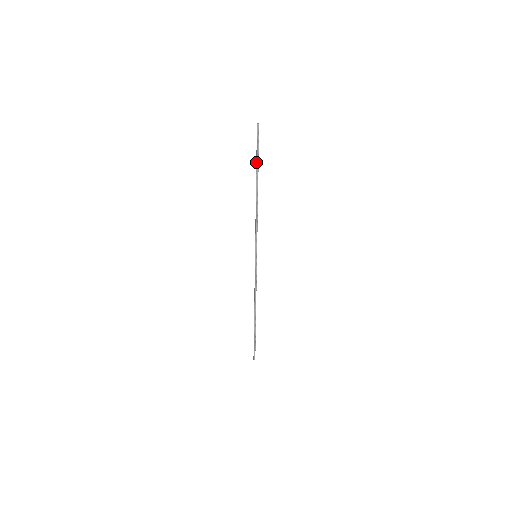
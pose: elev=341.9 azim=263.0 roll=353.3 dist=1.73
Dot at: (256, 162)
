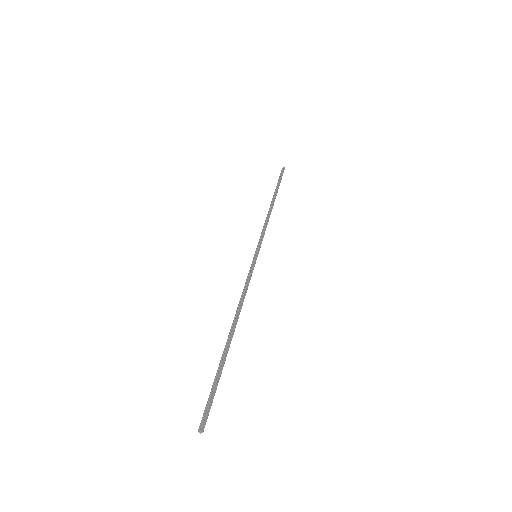
Dot at: (276, 187)
